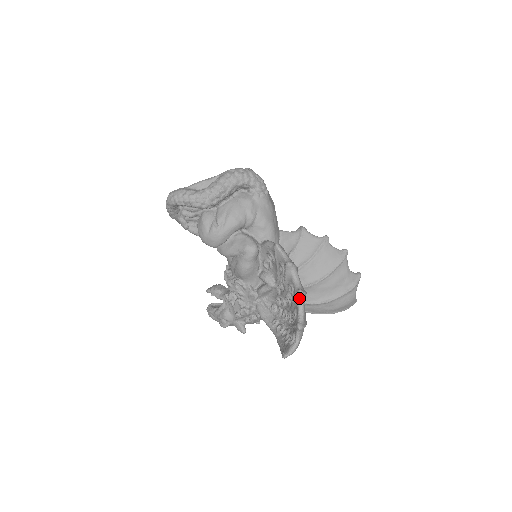
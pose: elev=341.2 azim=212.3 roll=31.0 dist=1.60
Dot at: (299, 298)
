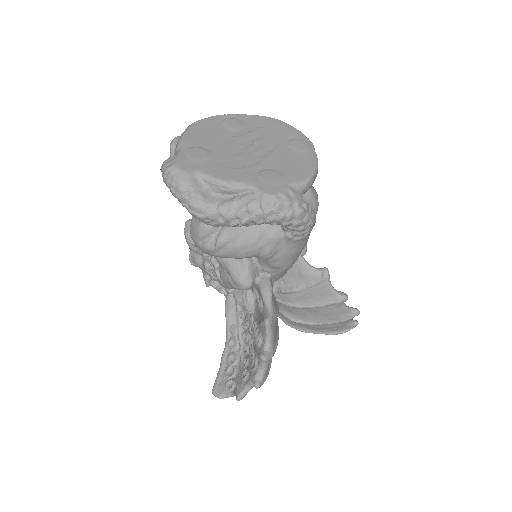
Dot at: occluded
